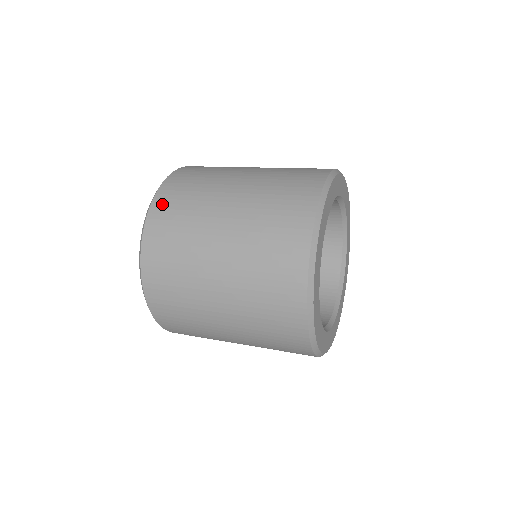
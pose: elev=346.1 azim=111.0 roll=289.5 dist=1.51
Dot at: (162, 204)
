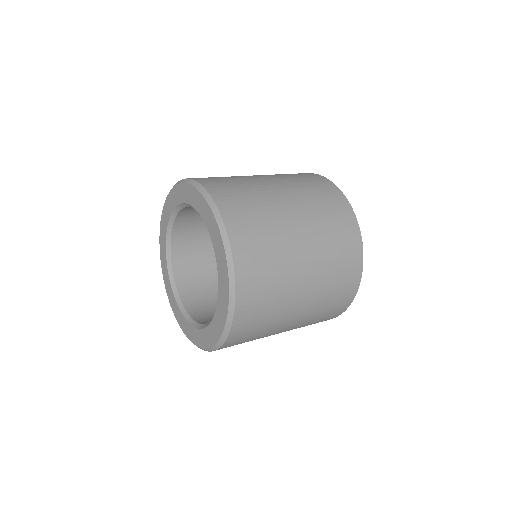
Dot at: (247, 289)
